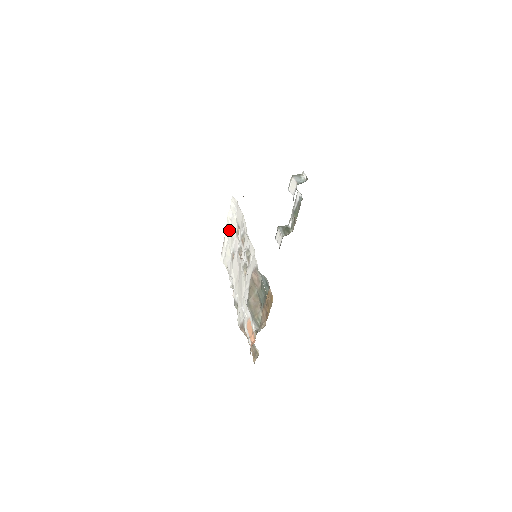
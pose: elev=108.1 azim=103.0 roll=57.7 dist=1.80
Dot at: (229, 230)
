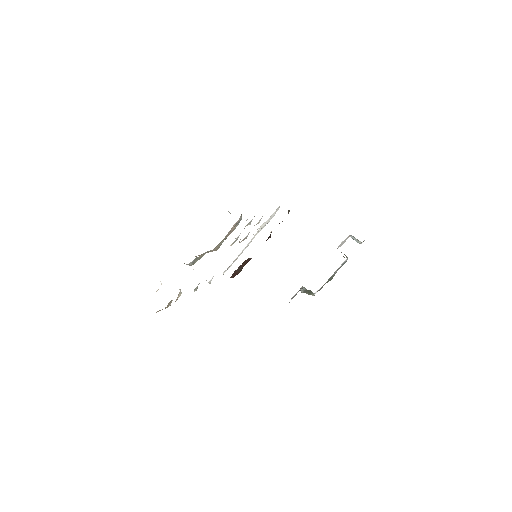
Dot at: occluded
